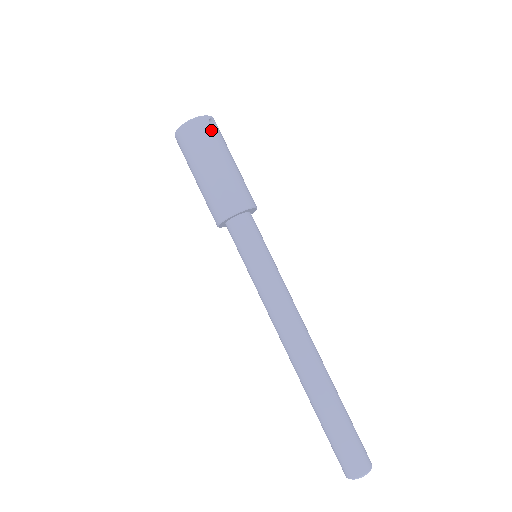
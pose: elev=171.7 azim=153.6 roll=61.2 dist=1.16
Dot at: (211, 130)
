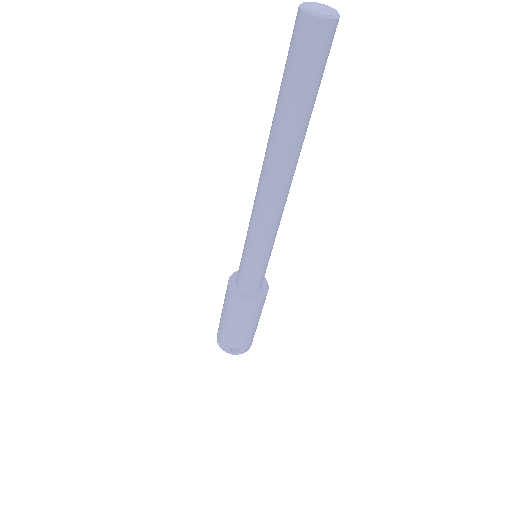
Dot at: occluded
